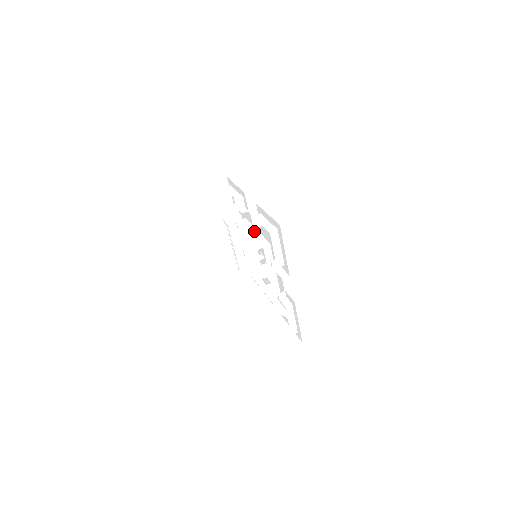
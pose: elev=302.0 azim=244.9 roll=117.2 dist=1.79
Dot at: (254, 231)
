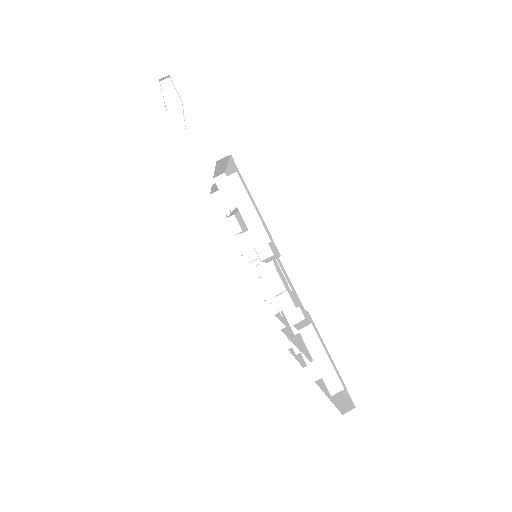
Dot at: occluded
